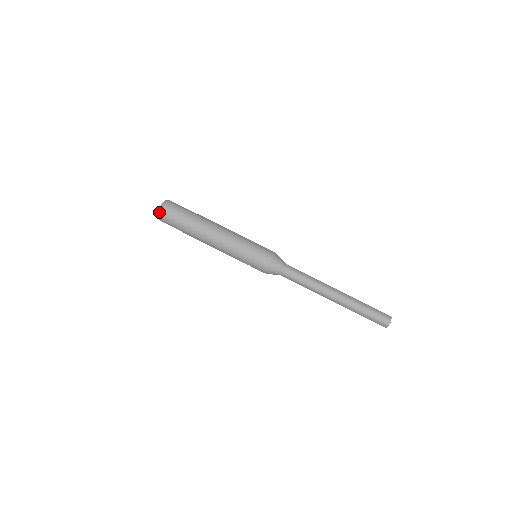
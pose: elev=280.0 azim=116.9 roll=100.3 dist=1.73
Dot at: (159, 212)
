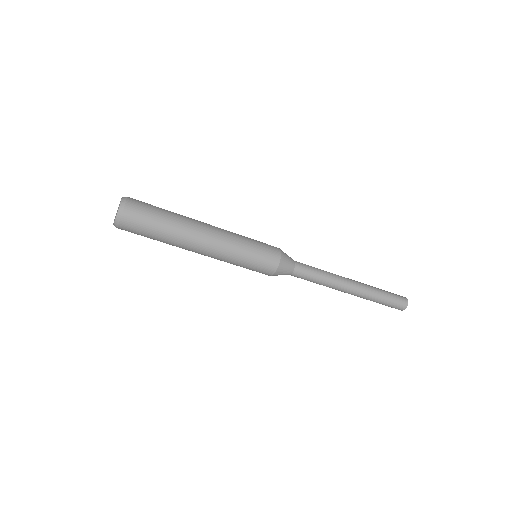
Dot at: occluded
